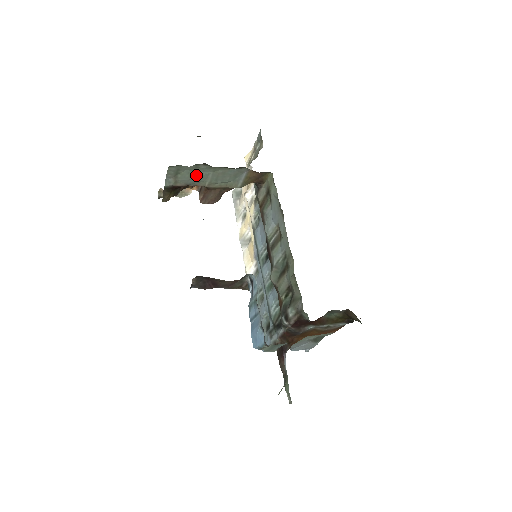
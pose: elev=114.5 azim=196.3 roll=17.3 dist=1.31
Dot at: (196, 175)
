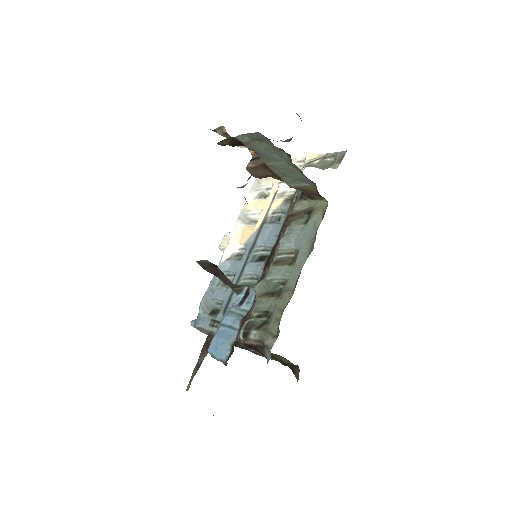
Dot at: (271, 153)
